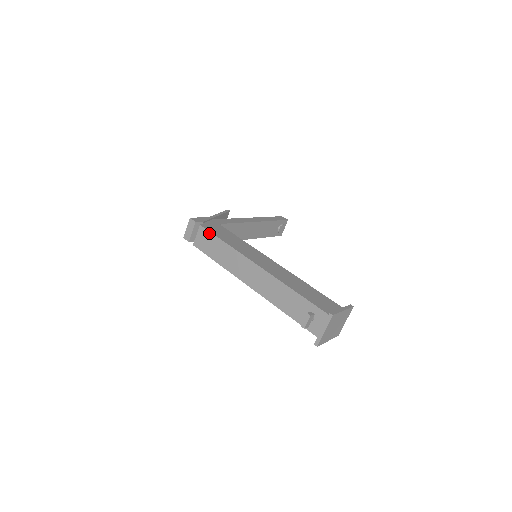
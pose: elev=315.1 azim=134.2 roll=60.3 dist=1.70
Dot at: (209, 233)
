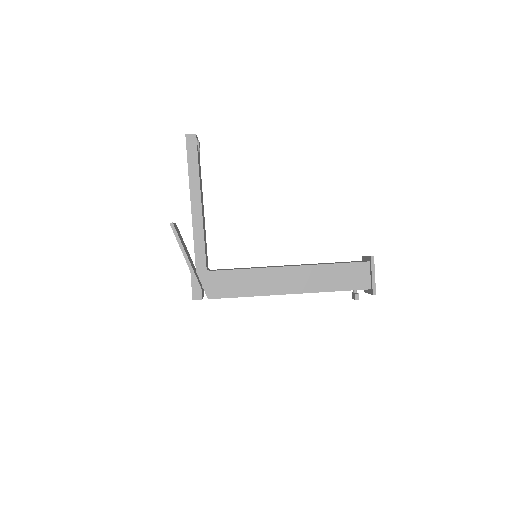
Dot at: occluded
